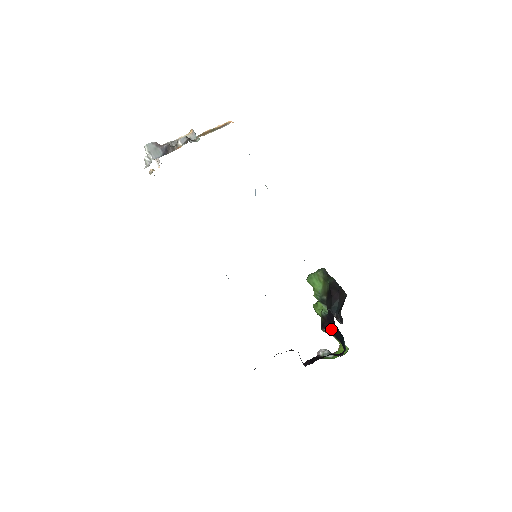
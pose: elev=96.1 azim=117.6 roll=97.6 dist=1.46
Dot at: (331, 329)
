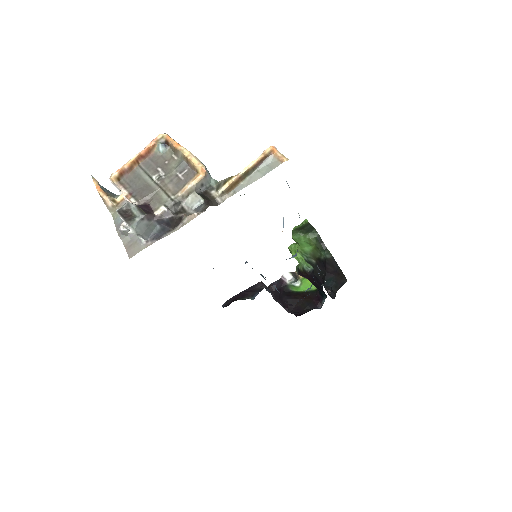
Dot at: (312, 282)
